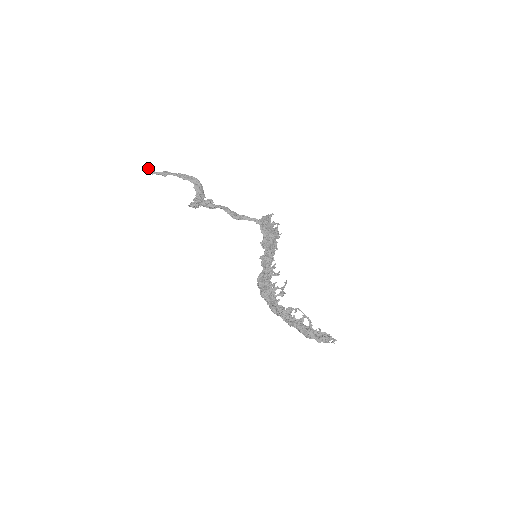
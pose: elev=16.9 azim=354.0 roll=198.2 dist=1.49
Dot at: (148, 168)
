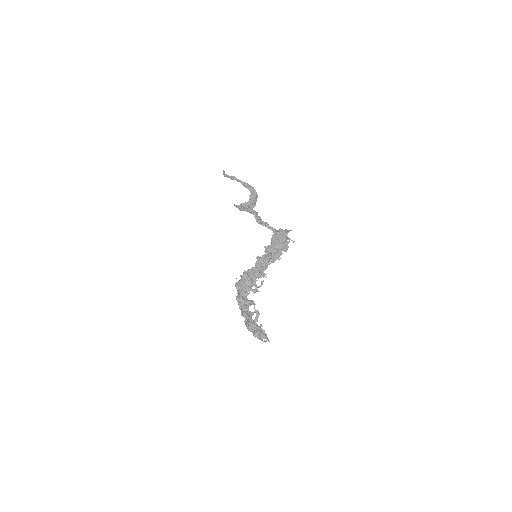
Dot at: (224, 171)
